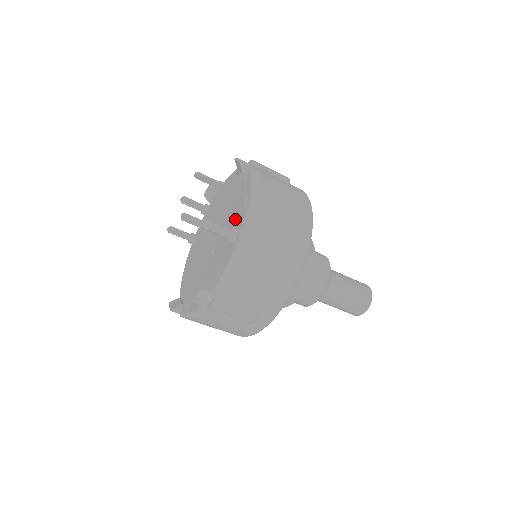
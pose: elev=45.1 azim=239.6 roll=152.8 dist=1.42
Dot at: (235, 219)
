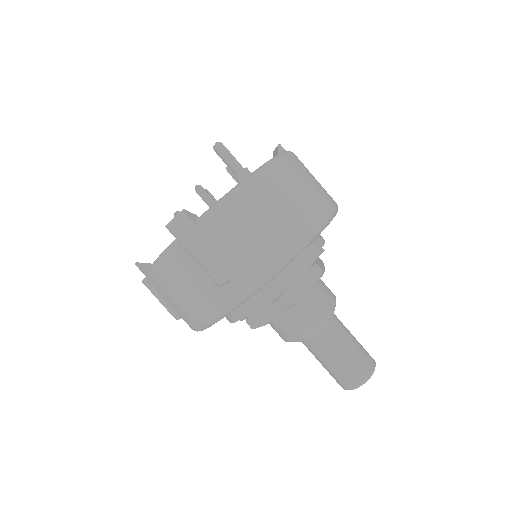
Dot at: occluded
